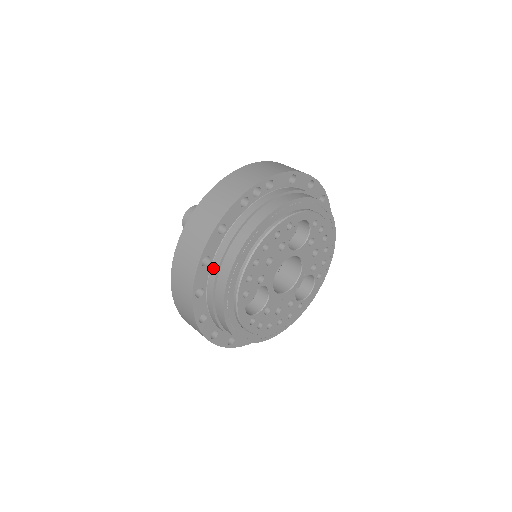
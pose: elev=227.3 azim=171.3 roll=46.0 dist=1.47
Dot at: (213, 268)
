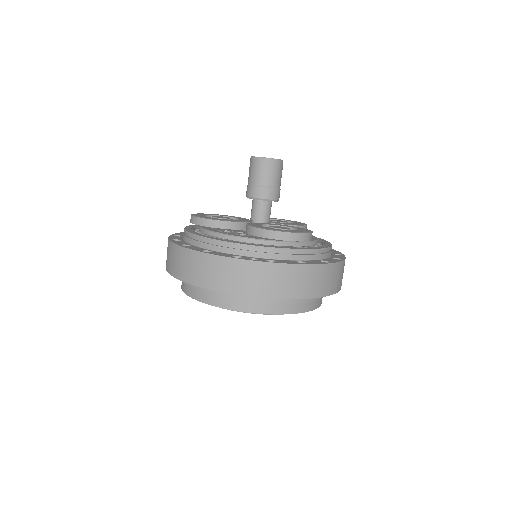
Dot at: occluded
